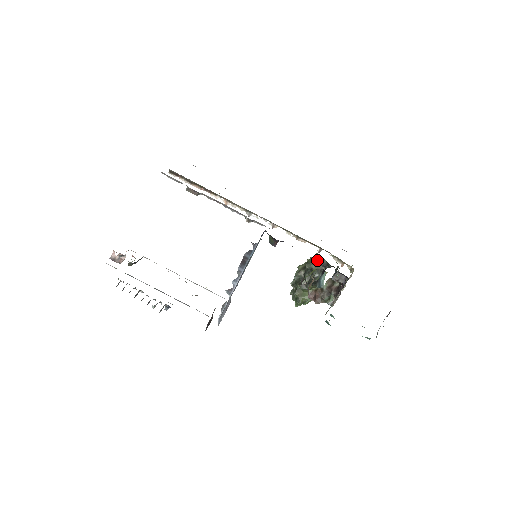
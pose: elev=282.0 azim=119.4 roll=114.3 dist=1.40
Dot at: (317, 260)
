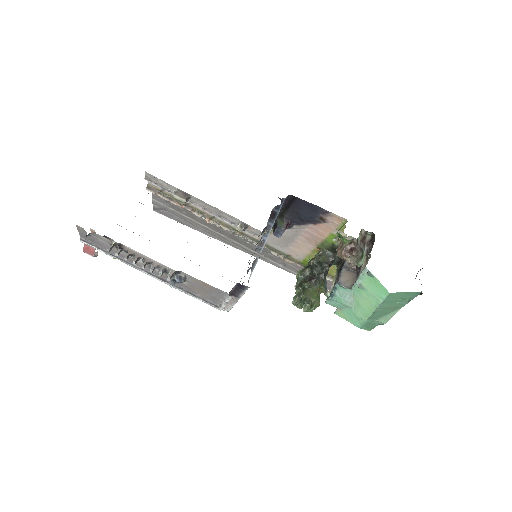
Dot at: (321, 255)
